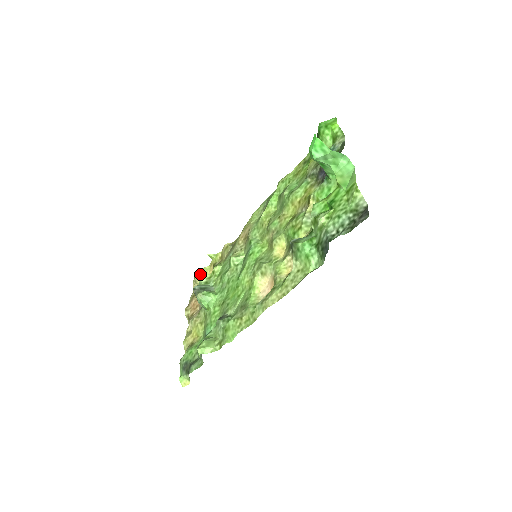
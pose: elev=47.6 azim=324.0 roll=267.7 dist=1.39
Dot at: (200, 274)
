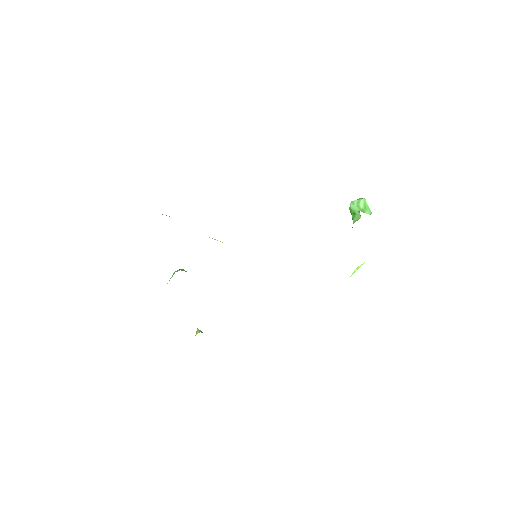
Dot at: occluded
